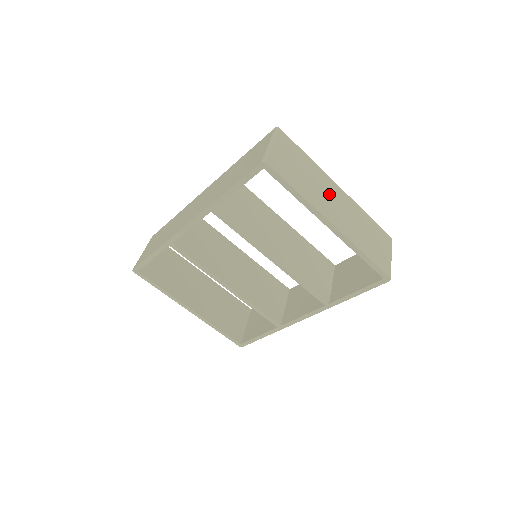
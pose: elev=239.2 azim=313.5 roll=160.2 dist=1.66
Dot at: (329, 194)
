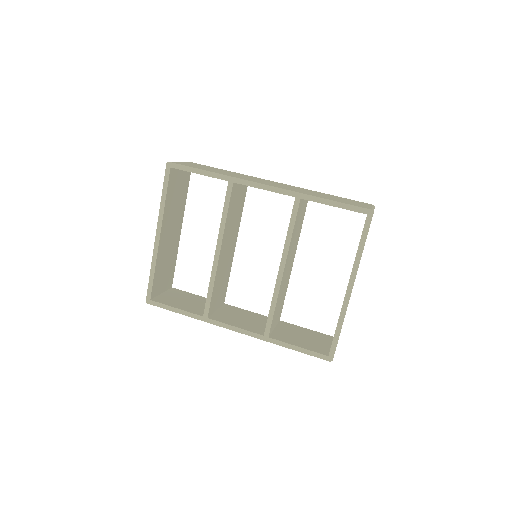
Dot at: occluded
